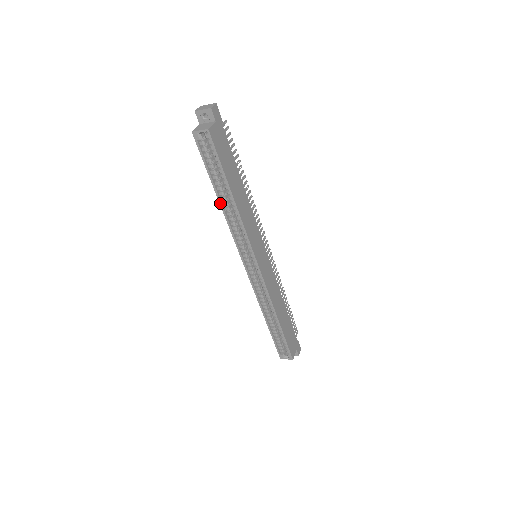
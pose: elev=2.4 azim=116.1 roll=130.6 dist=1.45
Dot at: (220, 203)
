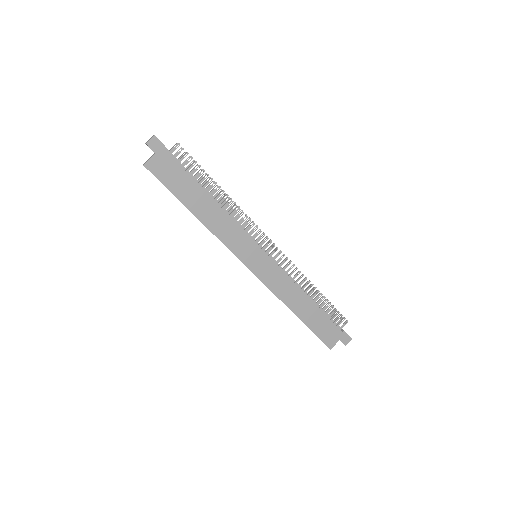
Dot at: occluded
